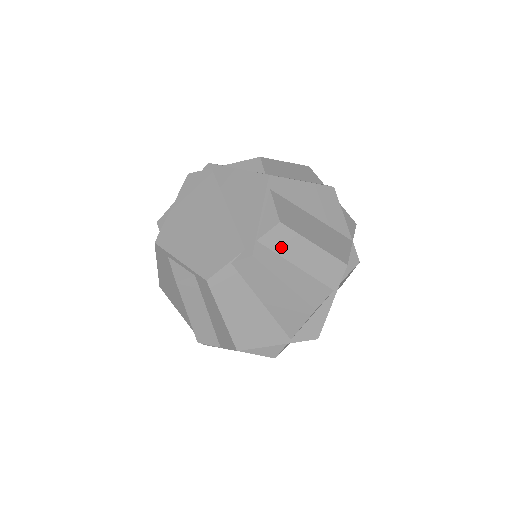
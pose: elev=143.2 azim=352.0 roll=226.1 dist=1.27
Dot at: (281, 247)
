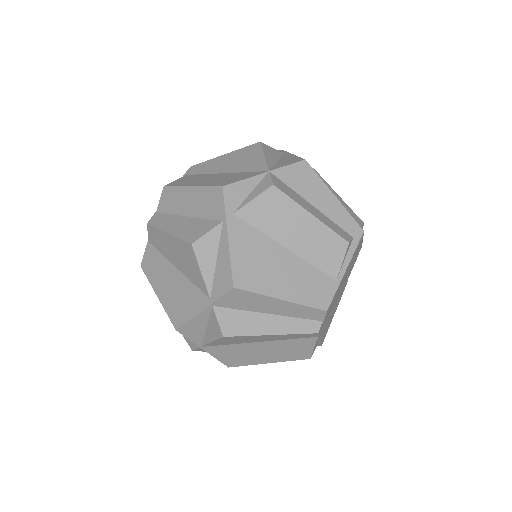
Dot at: (171, 206)
